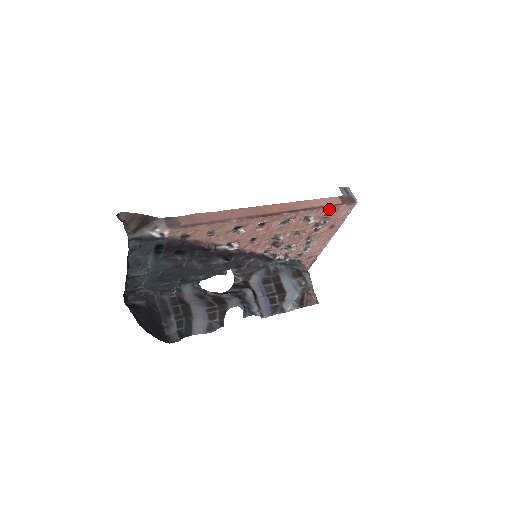
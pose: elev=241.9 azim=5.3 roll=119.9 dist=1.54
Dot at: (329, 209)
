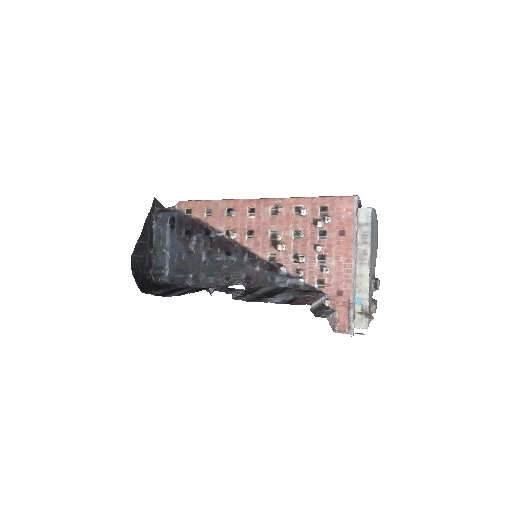
Dot at: (322, 201)
